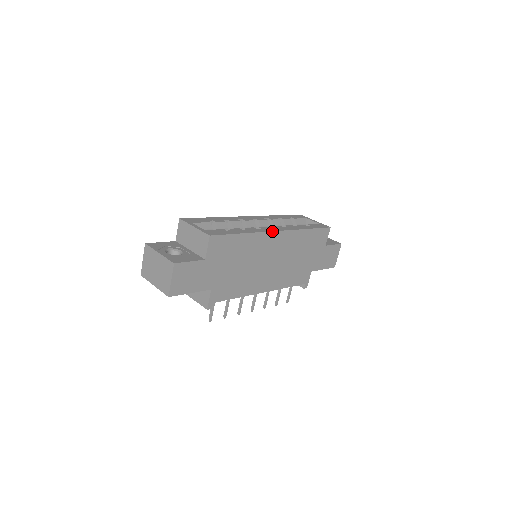
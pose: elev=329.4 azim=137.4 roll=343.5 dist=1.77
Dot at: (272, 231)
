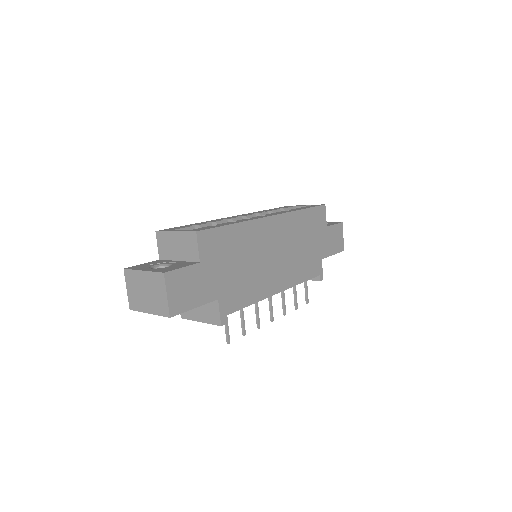
Dot at: (265, 217)
